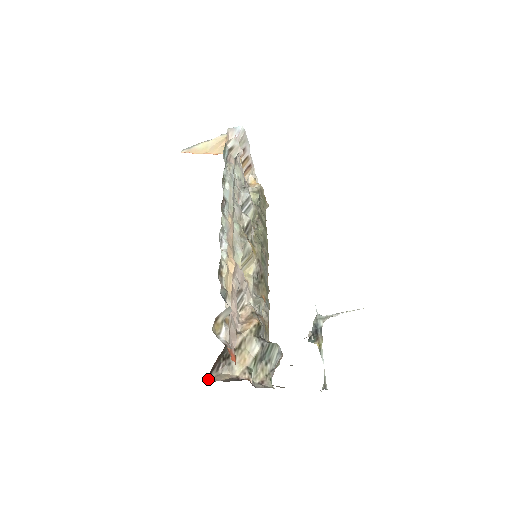
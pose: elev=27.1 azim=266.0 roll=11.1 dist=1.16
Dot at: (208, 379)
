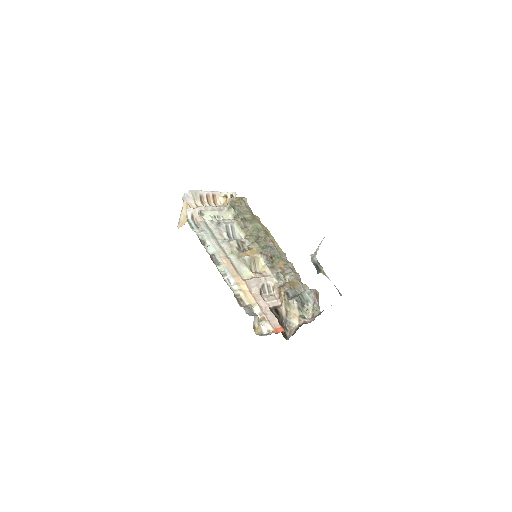
Dot at: (287, 338)
